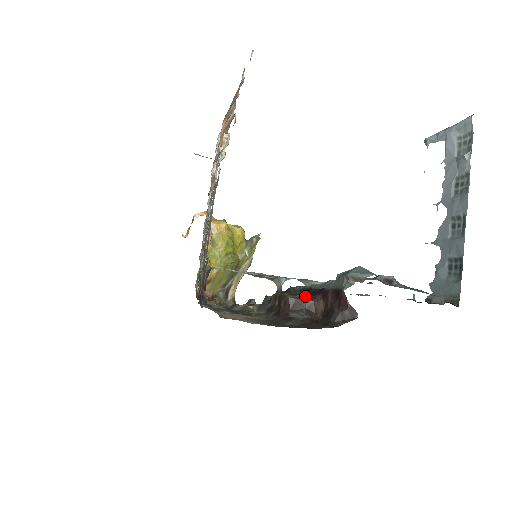
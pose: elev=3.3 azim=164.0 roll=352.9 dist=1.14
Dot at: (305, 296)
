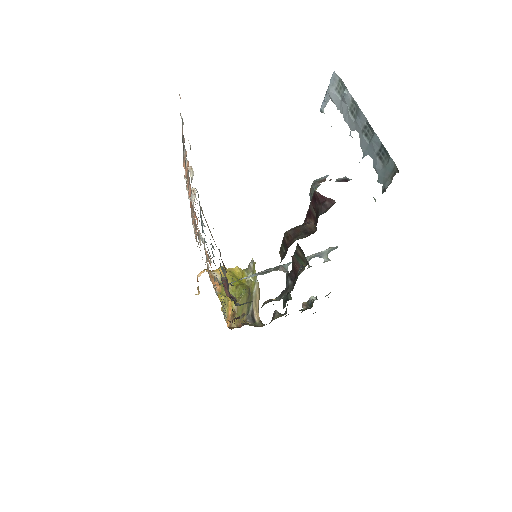
Dot at: (298, 226)
